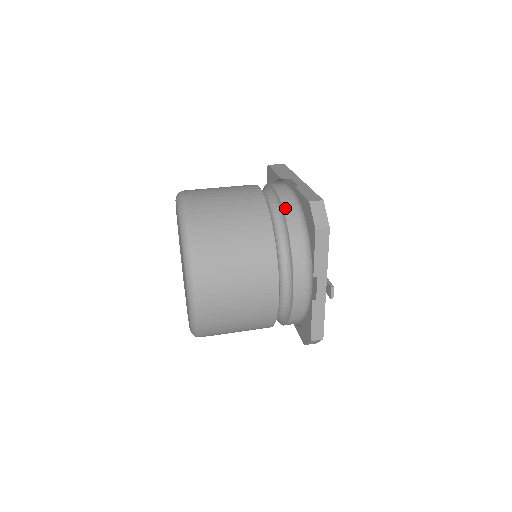
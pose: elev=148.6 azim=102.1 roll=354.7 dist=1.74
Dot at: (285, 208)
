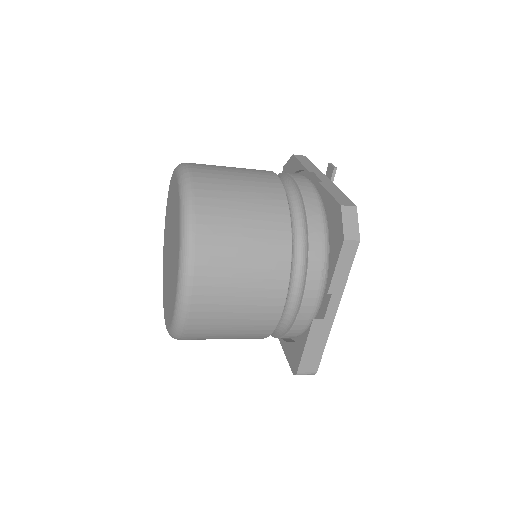
Dot at: occluded
